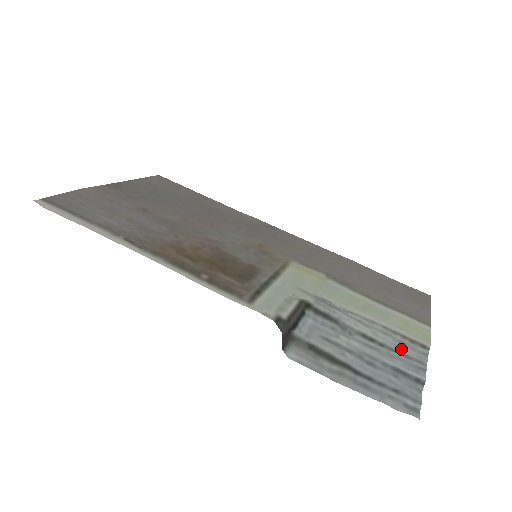
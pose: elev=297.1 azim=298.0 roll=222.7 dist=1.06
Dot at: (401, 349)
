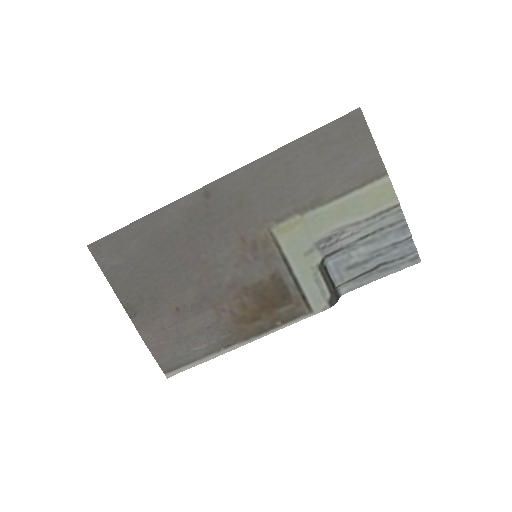
Dot at: (385, 223)
